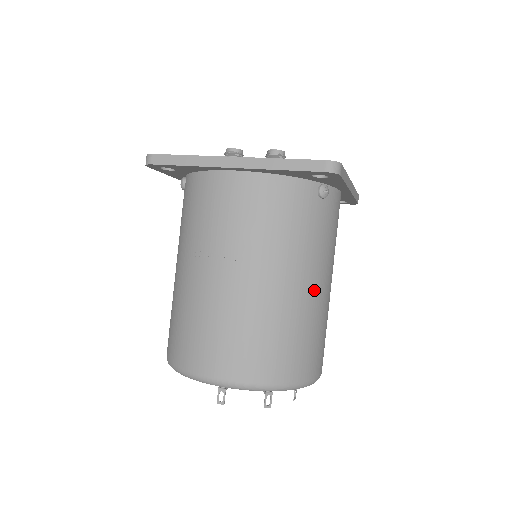
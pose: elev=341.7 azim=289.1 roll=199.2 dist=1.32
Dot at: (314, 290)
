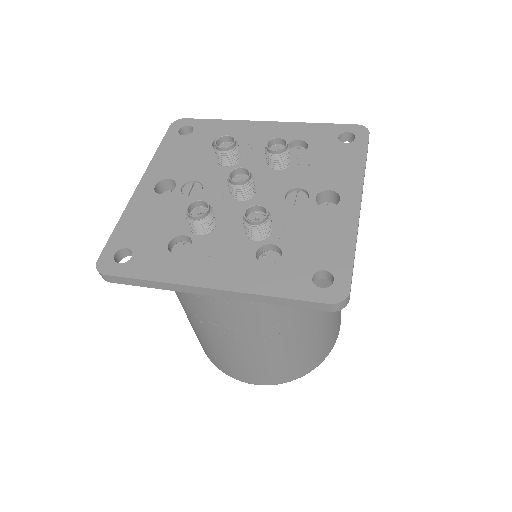
Dot at: (328, 314)
